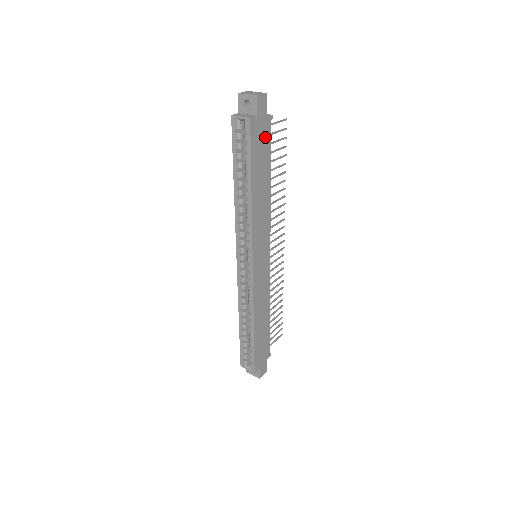
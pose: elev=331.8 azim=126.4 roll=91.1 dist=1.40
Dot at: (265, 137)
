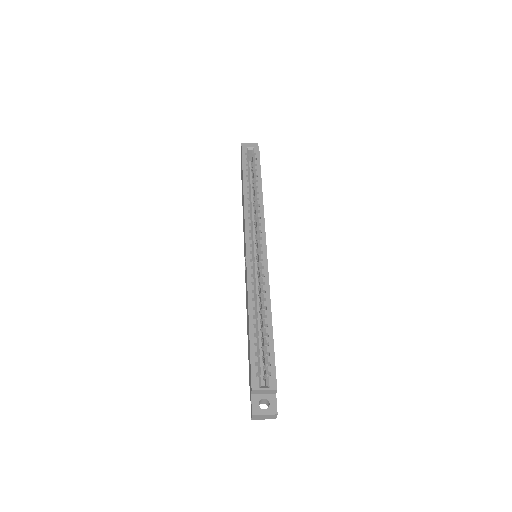
Dot at: occluded
